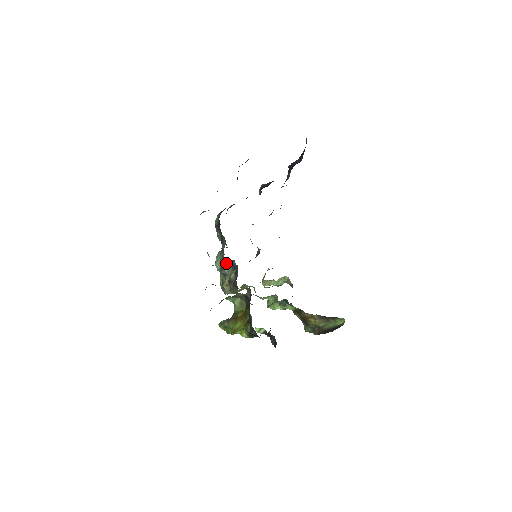
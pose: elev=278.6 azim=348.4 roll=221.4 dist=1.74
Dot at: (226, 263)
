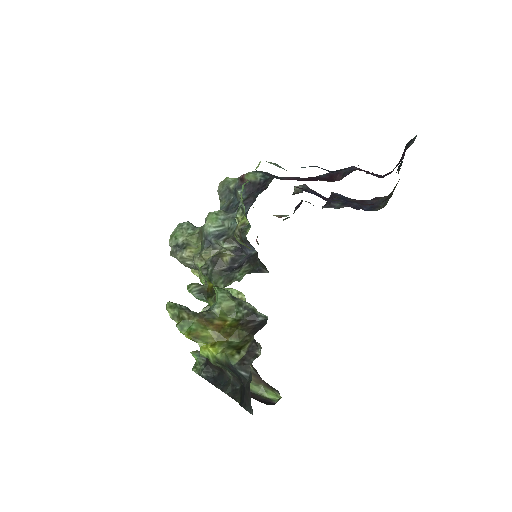
Dot at: (235, 239)
